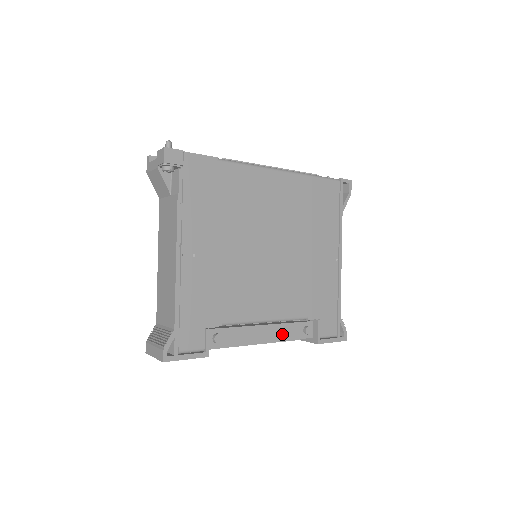
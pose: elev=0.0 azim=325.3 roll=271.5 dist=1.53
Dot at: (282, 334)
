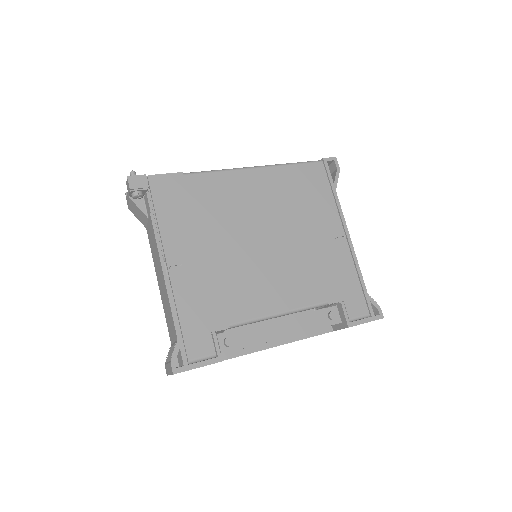
Dot at: (303, 325)
